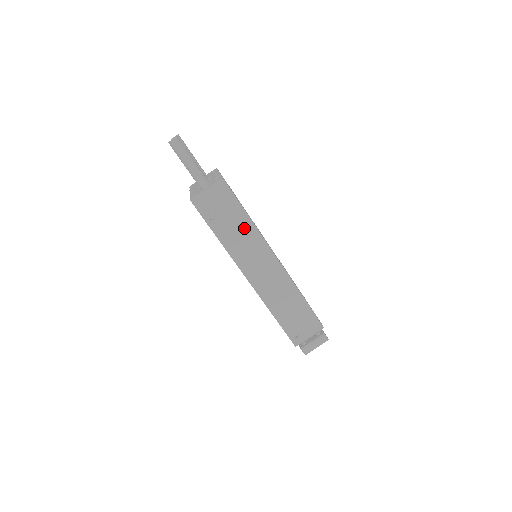
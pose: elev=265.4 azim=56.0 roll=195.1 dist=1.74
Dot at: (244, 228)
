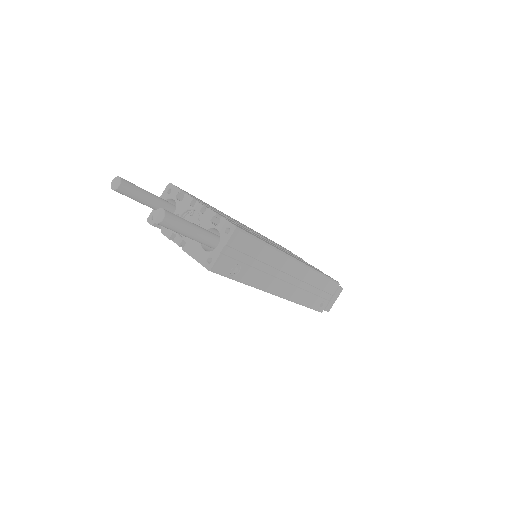
Dot at: (267, 258)
